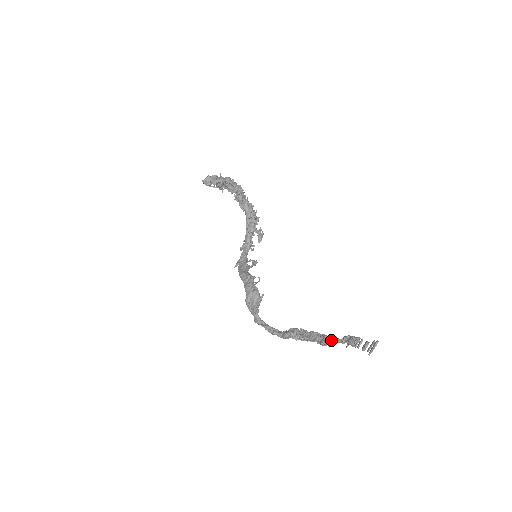
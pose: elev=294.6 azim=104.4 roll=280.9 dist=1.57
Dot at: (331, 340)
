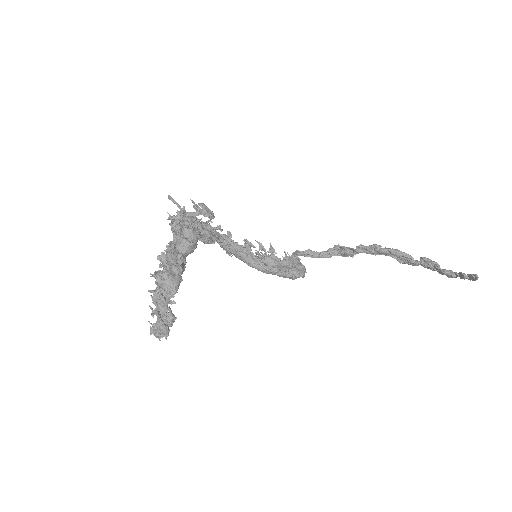
Dot at: (412, 264)
